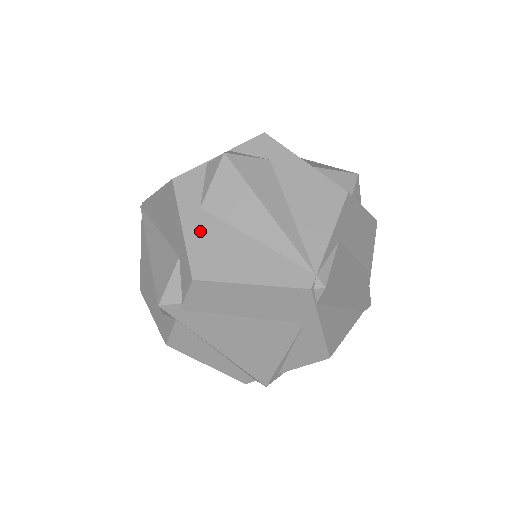
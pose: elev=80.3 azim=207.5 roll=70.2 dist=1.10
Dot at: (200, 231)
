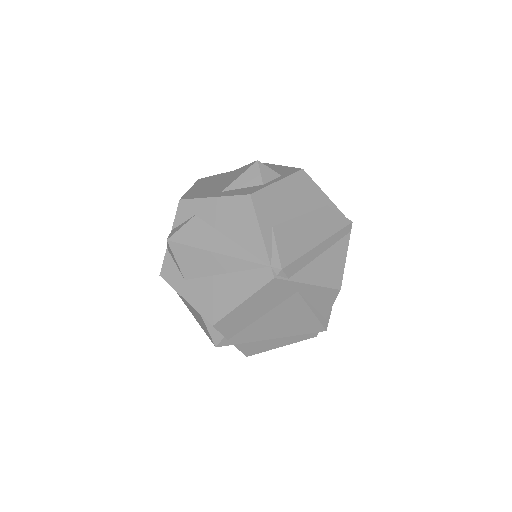
Dot at: (195, 294)
